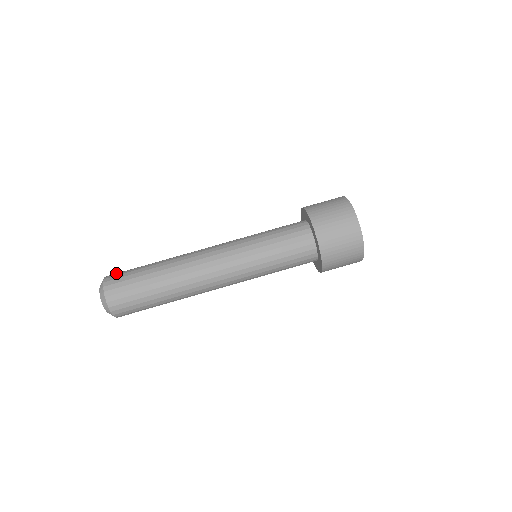
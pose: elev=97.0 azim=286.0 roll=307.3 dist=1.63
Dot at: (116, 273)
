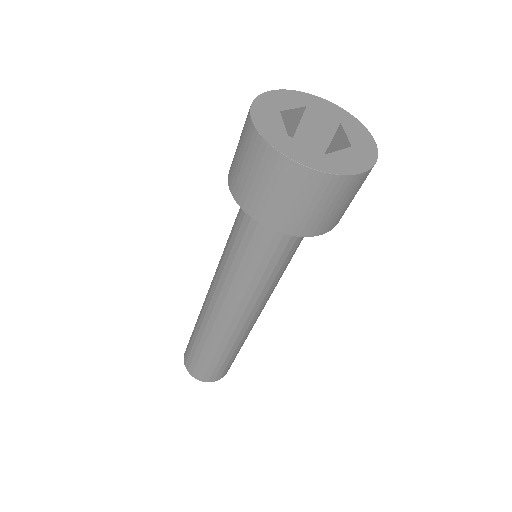
Dot at: (194, 371)
